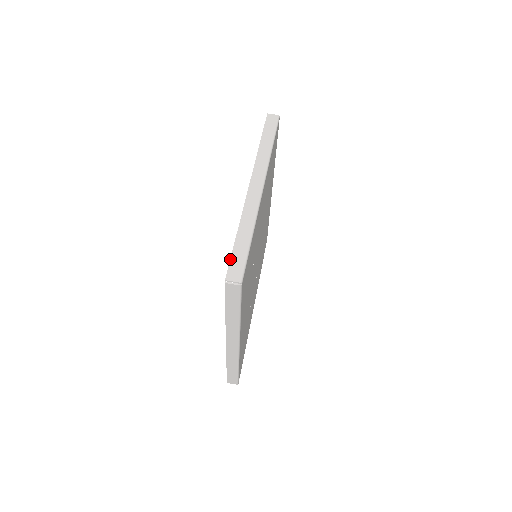
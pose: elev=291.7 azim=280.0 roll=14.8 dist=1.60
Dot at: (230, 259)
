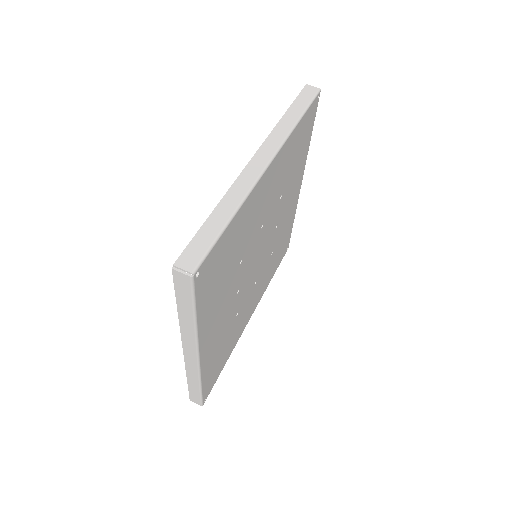
Dot at: (191, 240)
